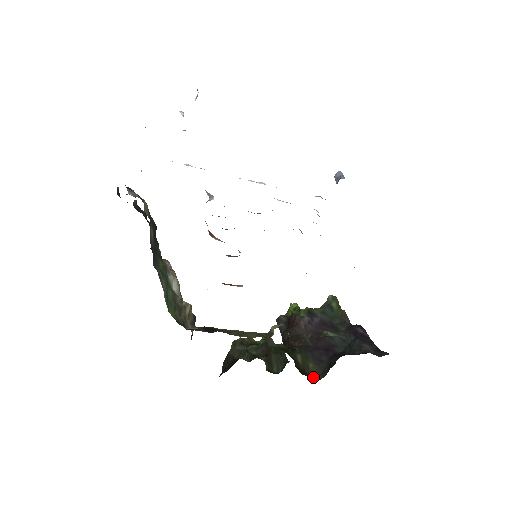
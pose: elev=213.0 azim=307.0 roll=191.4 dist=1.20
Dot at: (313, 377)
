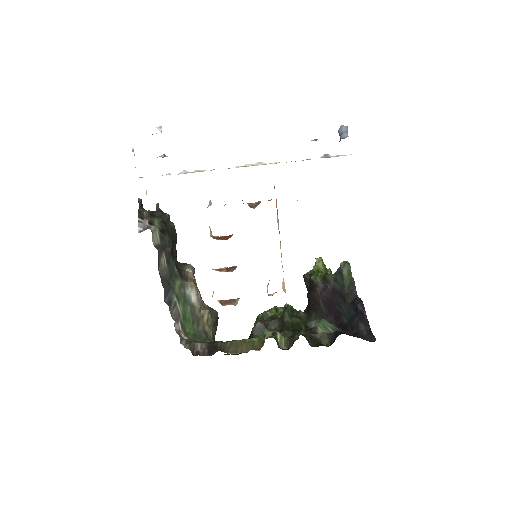
Dot at: (323, 343)
